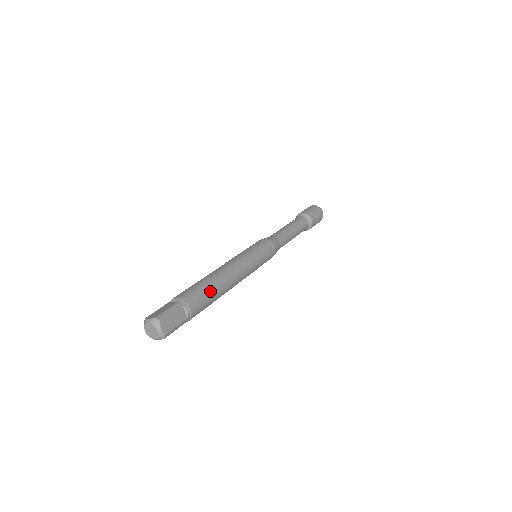
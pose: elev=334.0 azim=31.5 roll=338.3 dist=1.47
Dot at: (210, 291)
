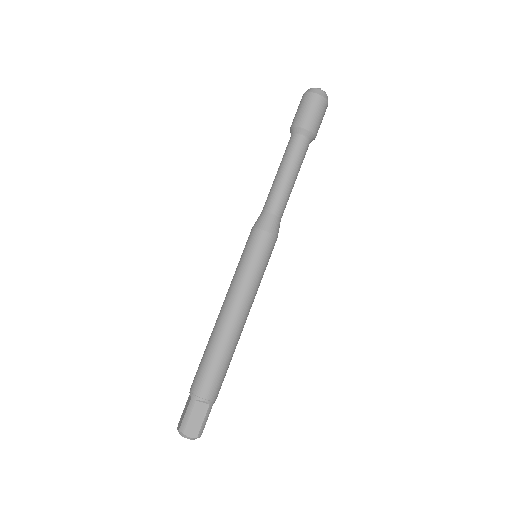
Dot at: occluded
